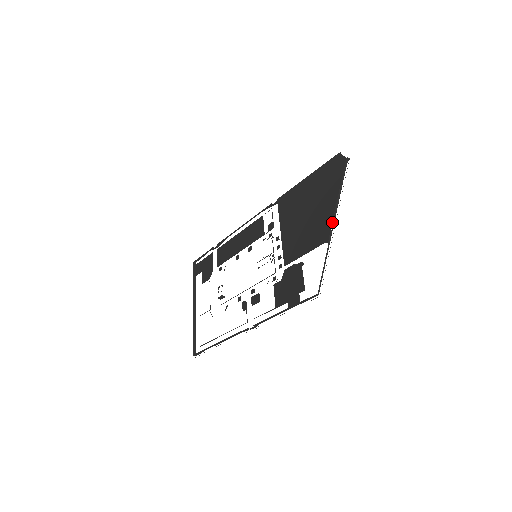
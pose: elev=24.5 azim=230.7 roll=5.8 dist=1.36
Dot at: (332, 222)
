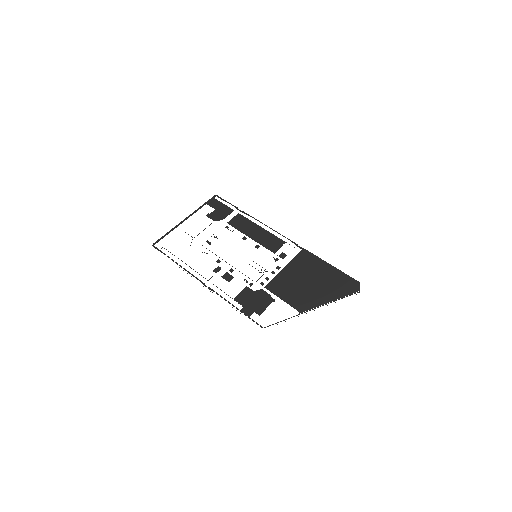
Dot at: (314, 308)
